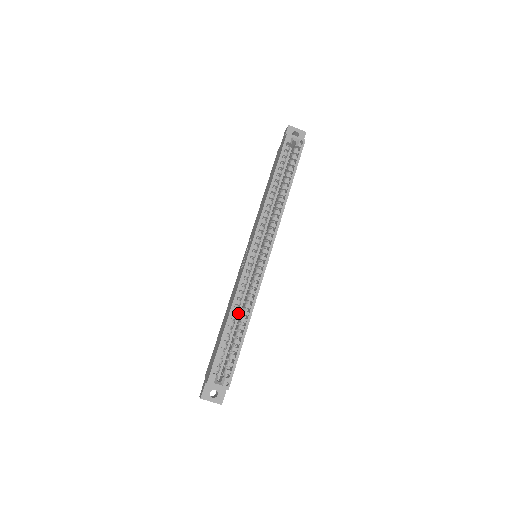
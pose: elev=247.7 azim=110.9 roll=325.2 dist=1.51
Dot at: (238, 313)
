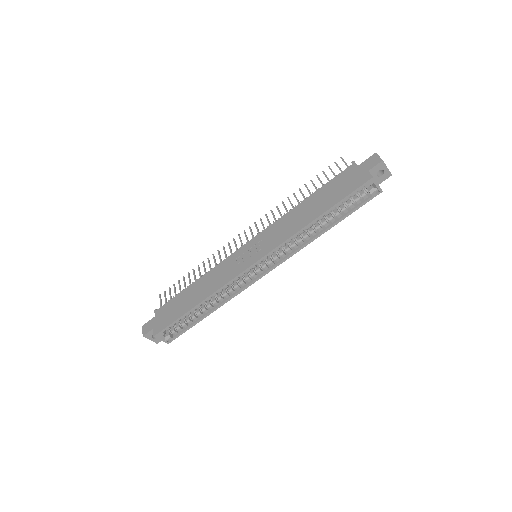
Dot at: occluded
